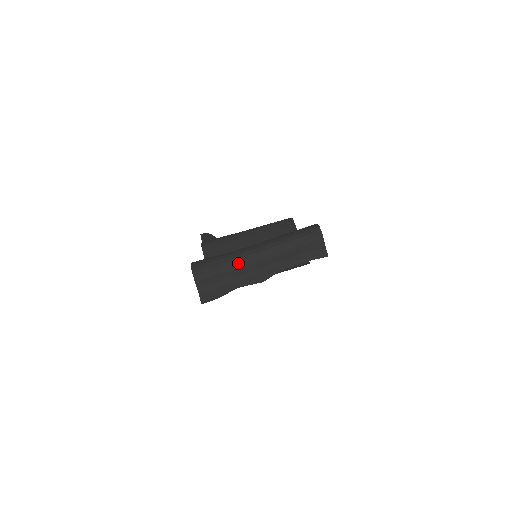
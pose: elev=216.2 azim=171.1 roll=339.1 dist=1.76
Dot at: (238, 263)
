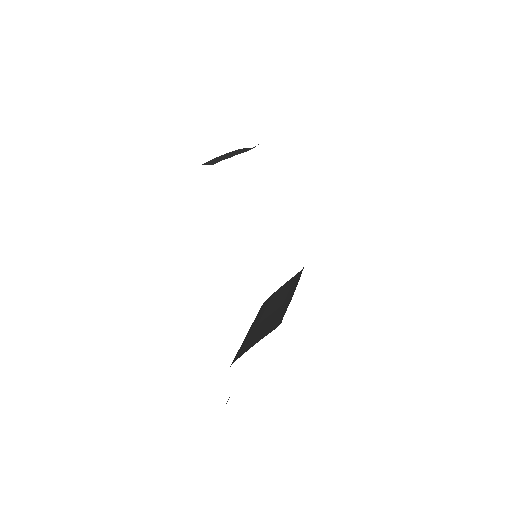
Dot at: (216, 157)
